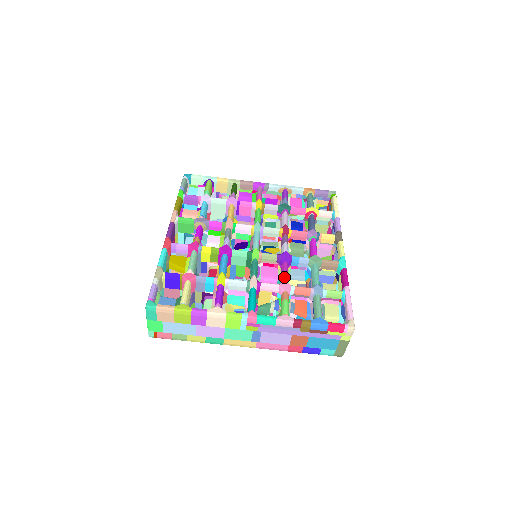
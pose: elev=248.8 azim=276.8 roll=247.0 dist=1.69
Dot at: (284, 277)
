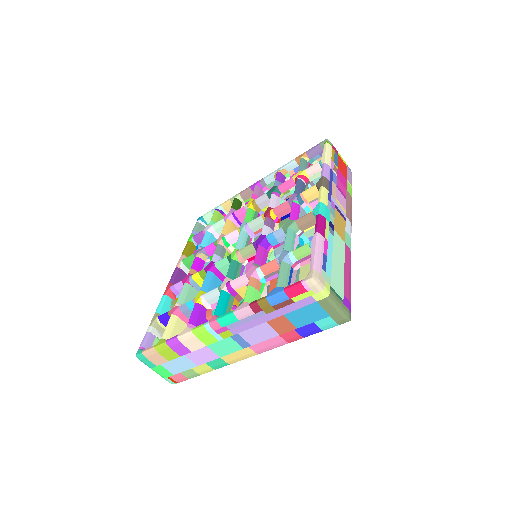
Dot at: (253, 263)
